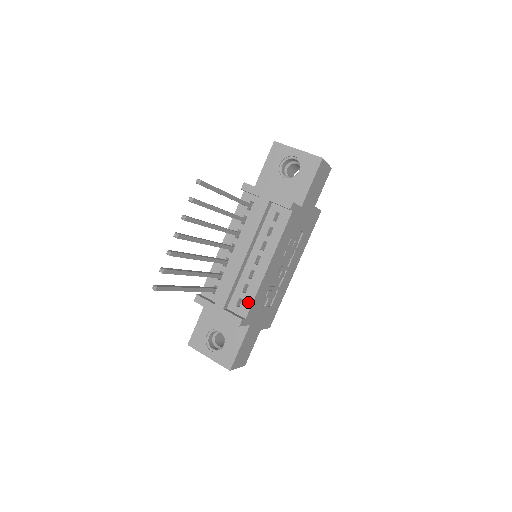
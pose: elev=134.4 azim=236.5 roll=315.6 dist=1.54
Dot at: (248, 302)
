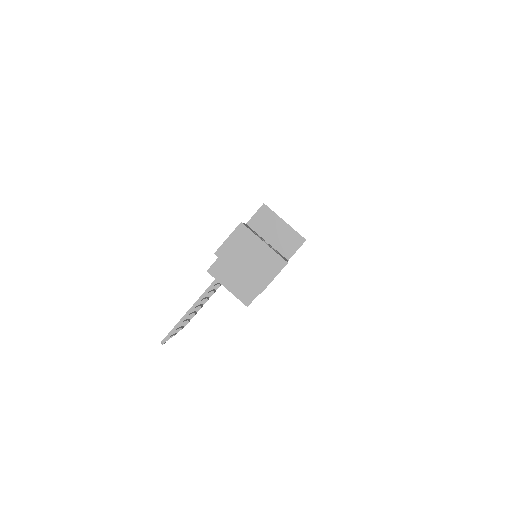
Dot at: occluded
